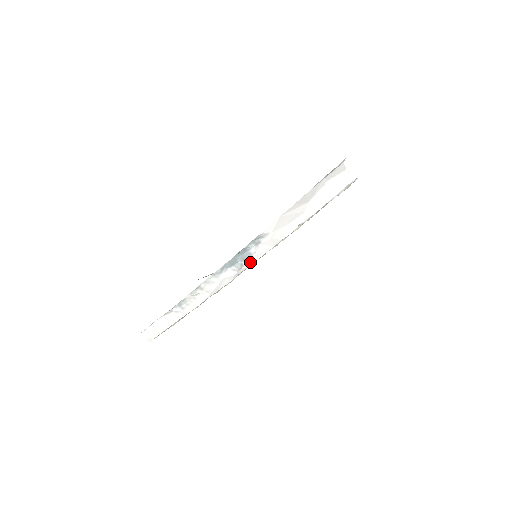
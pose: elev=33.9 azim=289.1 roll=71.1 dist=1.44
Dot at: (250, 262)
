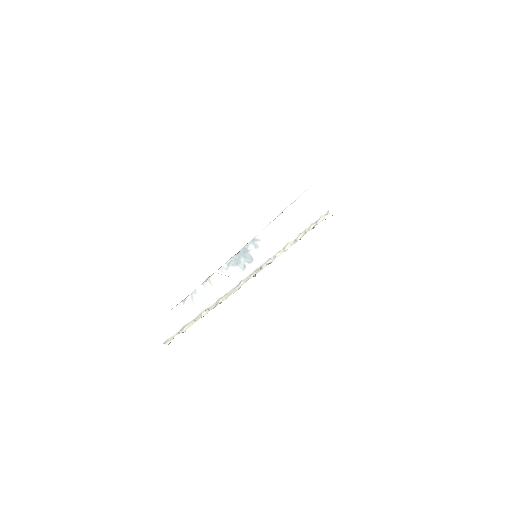
Dot at: (252, 267)
